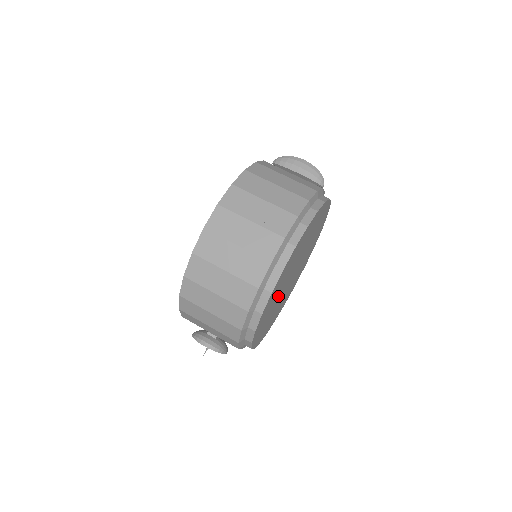
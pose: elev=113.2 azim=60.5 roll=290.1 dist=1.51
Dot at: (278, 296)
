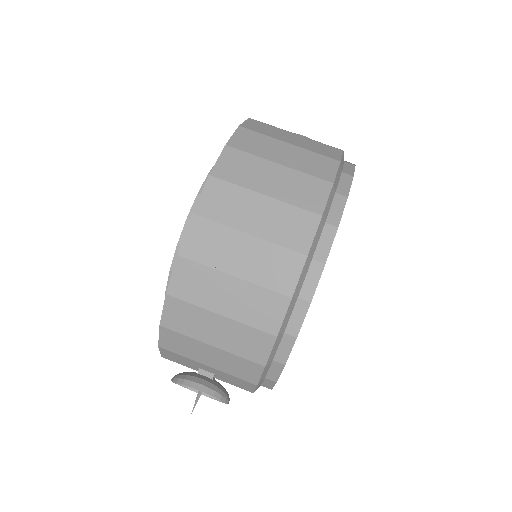
Dot at: occluded
